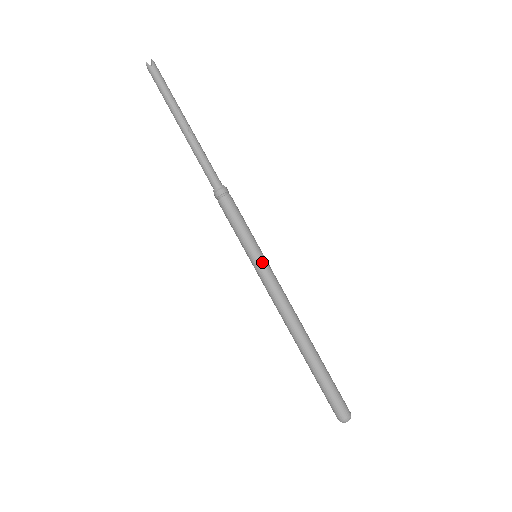
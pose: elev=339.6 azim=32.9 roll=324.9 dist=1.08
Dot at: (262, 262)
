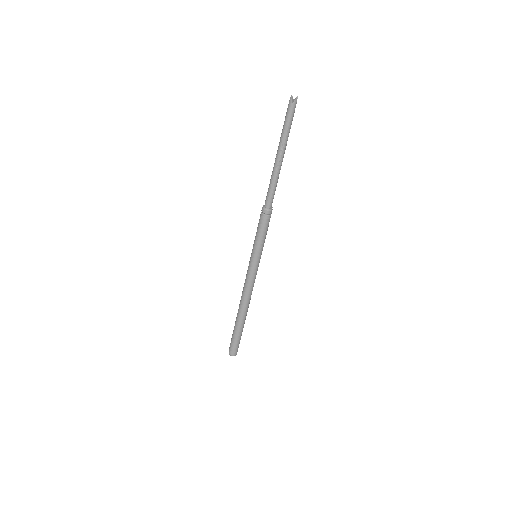
Dot at: (255, 263)
